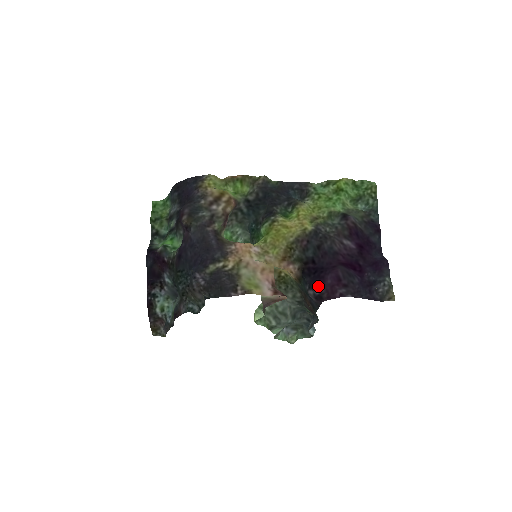
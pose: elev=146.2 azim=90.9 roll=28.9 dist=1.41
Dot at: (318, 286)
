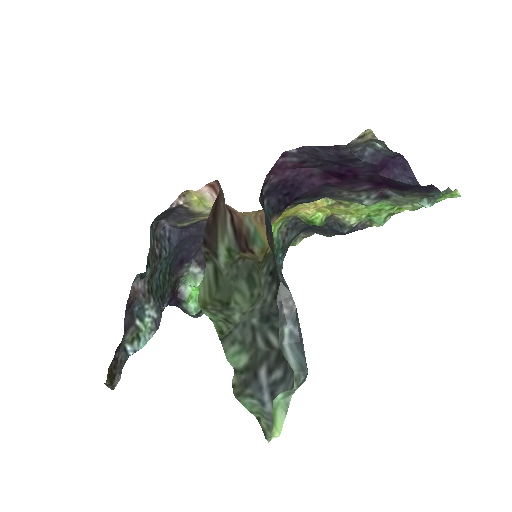
Dot at: (274, 186)
